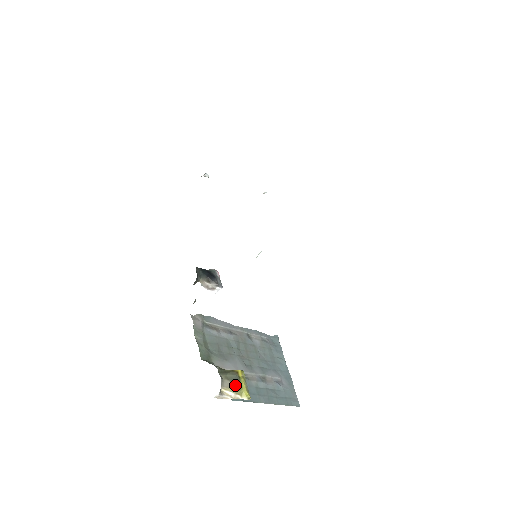
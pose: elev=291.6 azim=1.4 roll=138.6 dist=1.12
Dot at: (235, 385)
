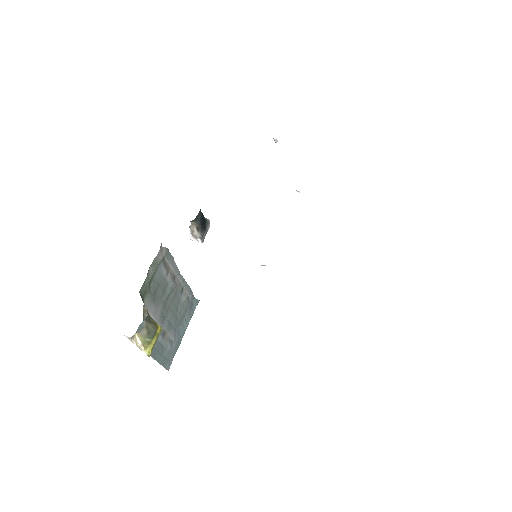
Dot at: (148, 337)
